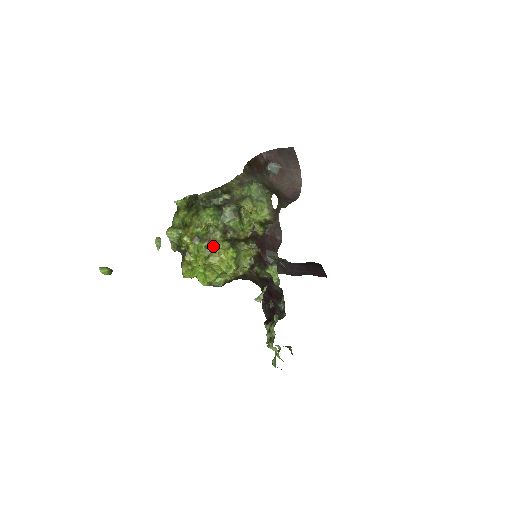
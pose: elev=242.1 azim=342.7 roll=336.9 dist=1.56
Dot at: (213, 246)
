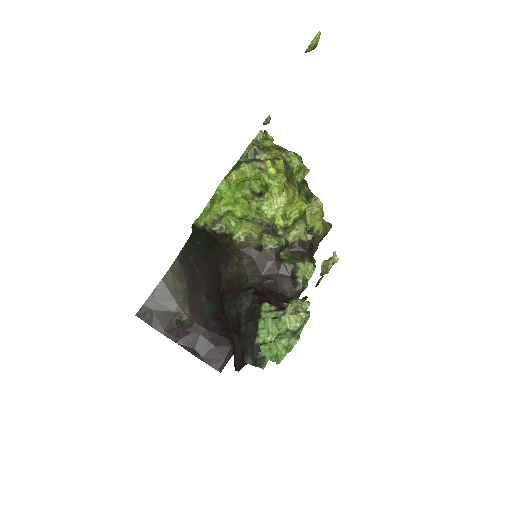
Dot at: (293, 186)
